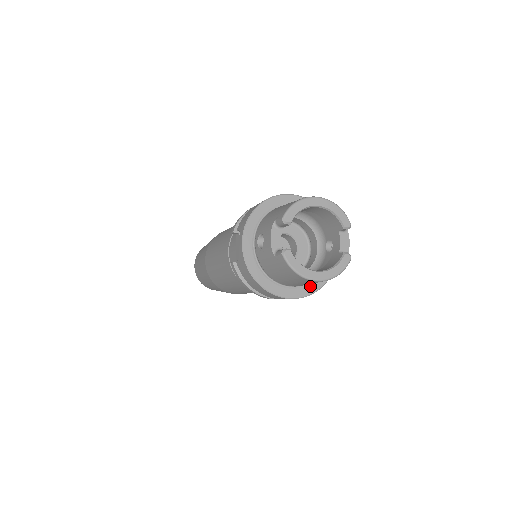
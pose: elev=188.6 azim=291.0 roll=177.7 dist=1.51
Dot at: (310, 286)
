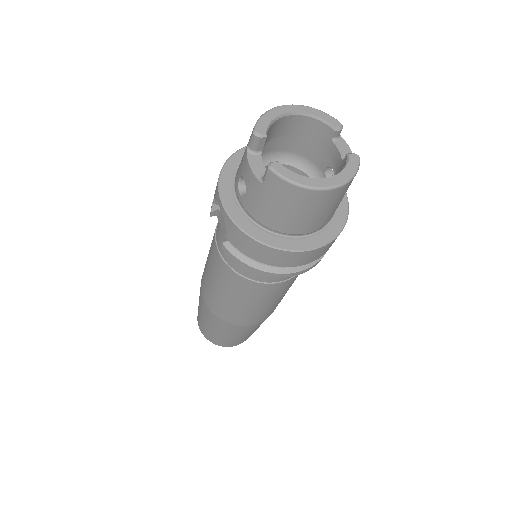
Dot at: (327, 231)
